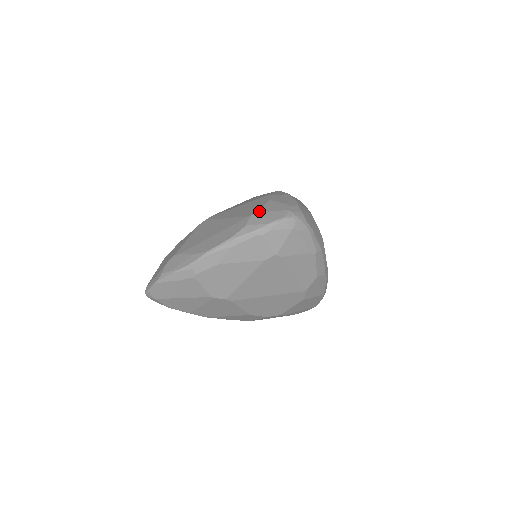
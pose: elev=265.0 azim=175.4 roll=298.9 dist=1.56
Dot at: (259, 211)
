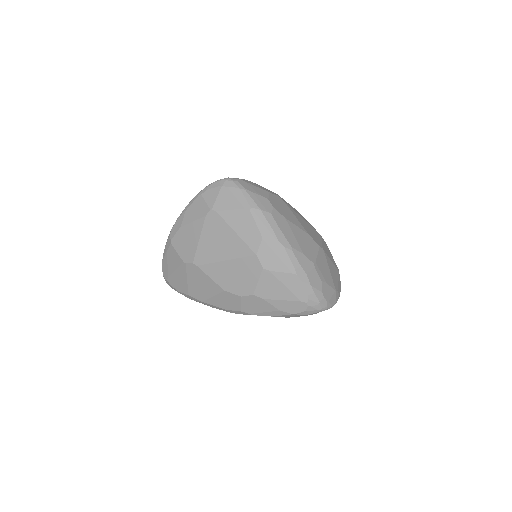
Dot at: occluded
